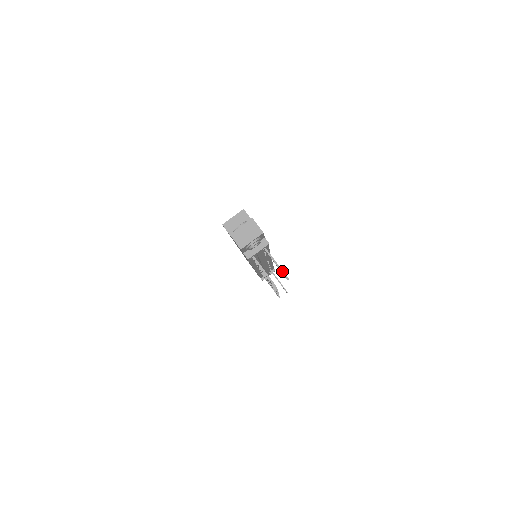
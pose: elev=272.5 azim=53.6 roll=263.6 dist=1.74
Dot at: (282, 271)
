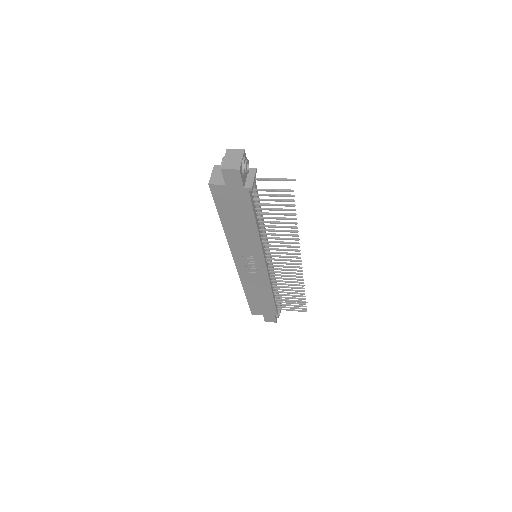
Dot at: (285, 179)
